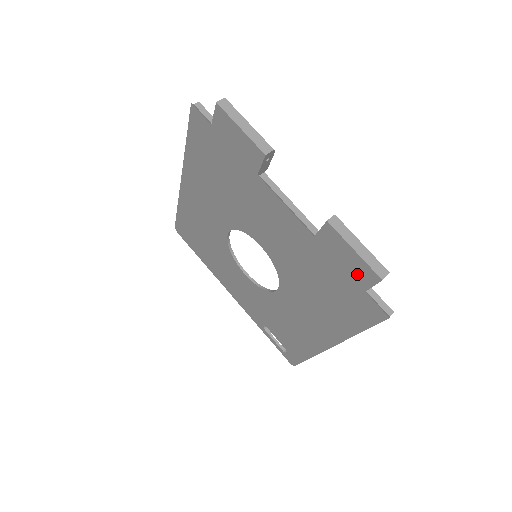
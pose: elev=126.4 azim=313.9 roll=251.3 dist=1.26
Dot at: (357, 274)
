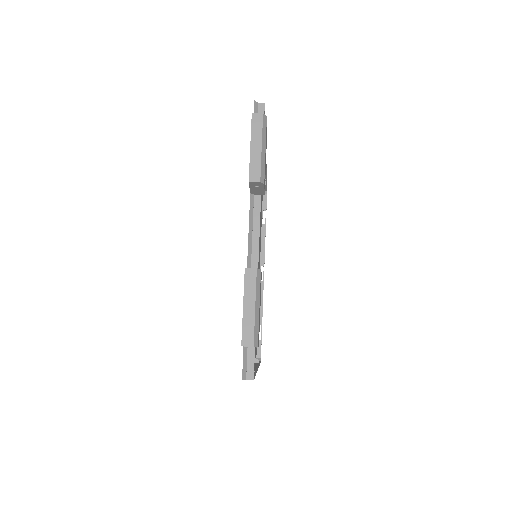
Dot at: occluded
